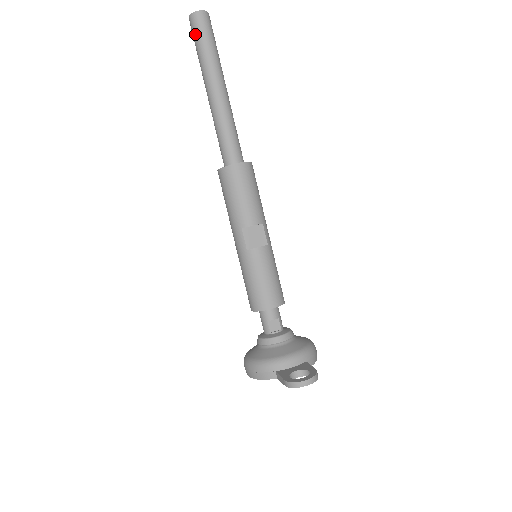
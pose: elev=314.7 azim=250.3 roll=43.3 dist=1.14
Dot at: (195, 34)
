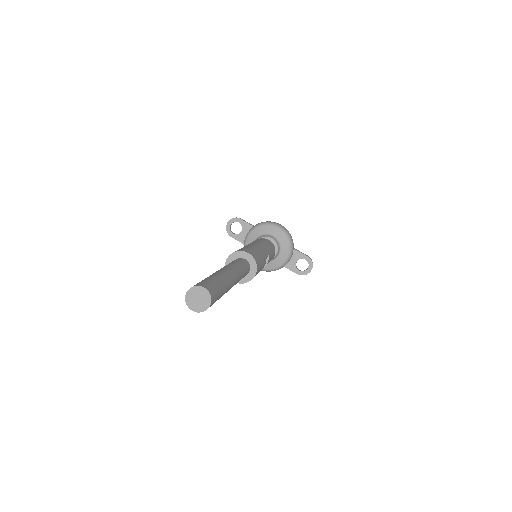
Dot at: occluded
